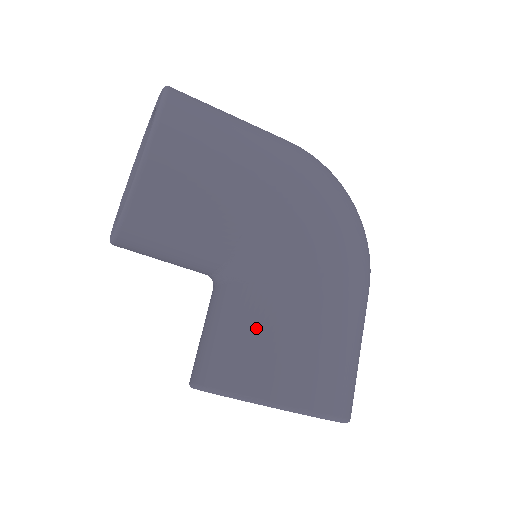
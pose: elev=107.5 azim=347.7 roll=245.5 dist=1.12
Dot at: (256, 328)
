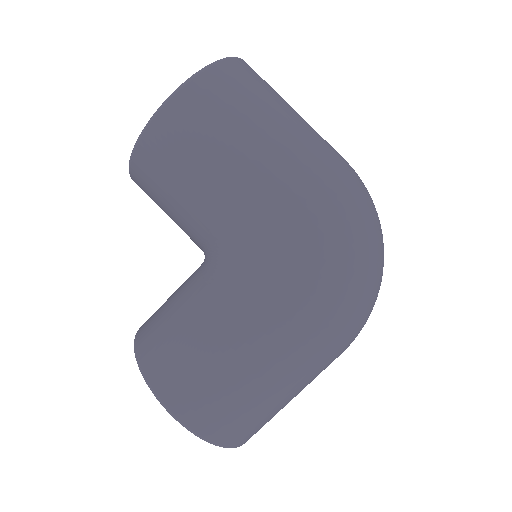
Dot at: (179, 319)
